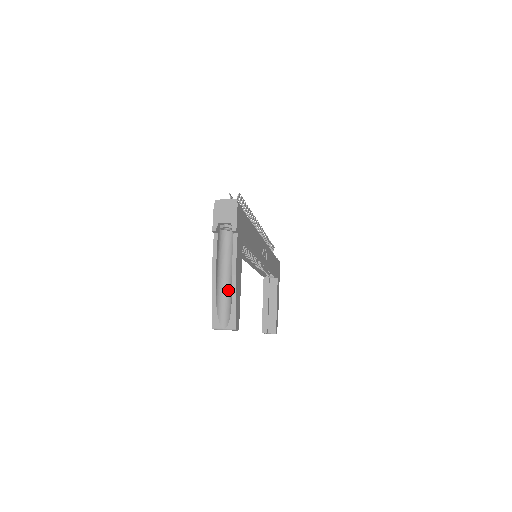
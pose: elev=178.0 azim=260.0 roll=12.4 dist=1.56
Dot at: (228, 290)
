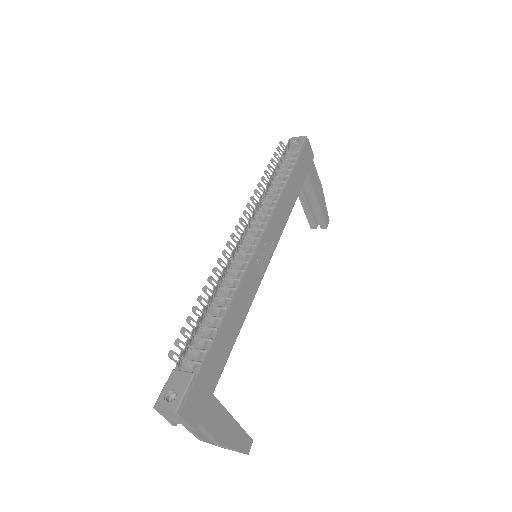
Dot at: occluded
